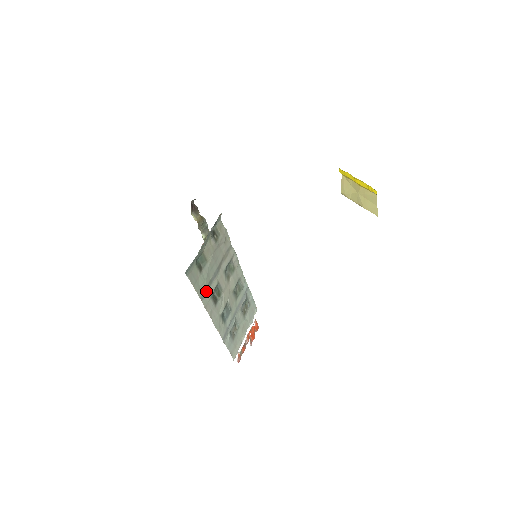
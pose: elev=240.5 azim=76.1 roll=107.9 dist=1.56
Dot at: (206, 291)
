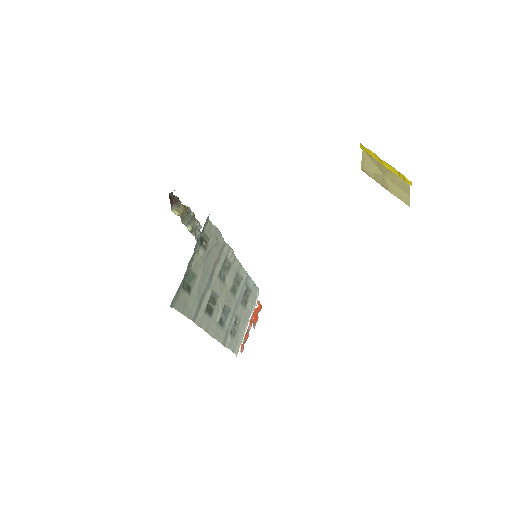
Dot at: (198, 308)
